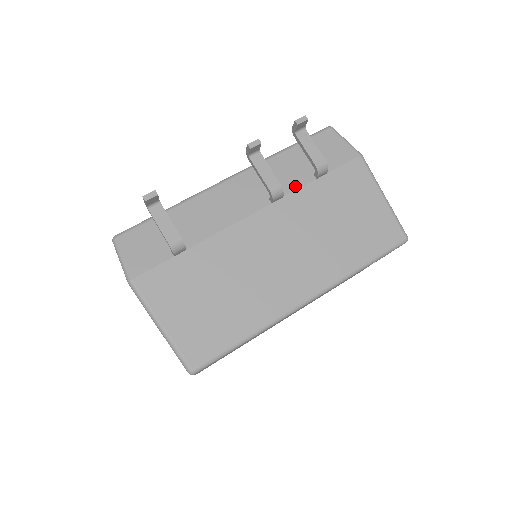
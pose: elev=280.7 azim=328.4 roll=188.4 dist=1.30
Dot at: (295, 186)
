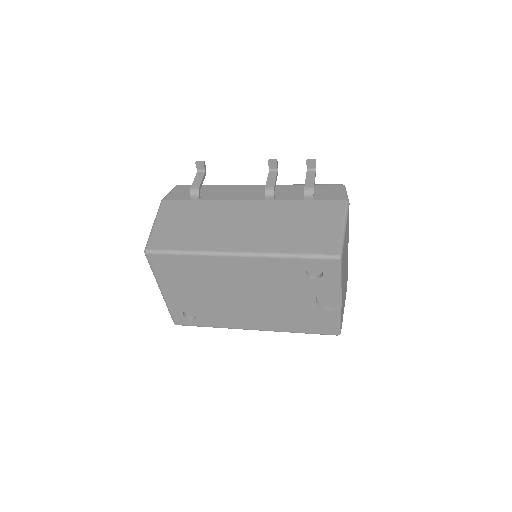
Dot at: (287, 198)
